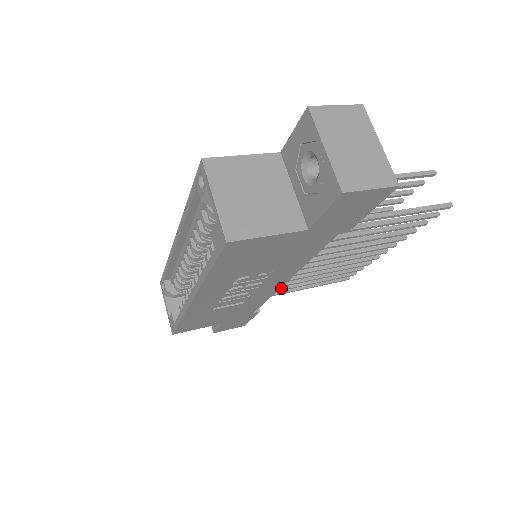
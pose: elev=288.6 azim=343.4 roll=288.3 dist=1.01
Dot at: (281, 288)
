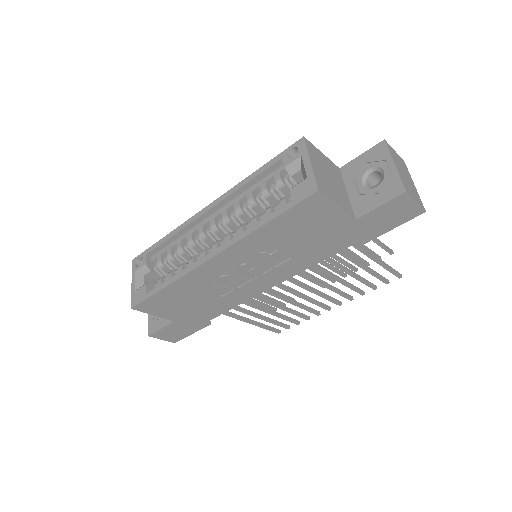
Dot at: (240, 308)
